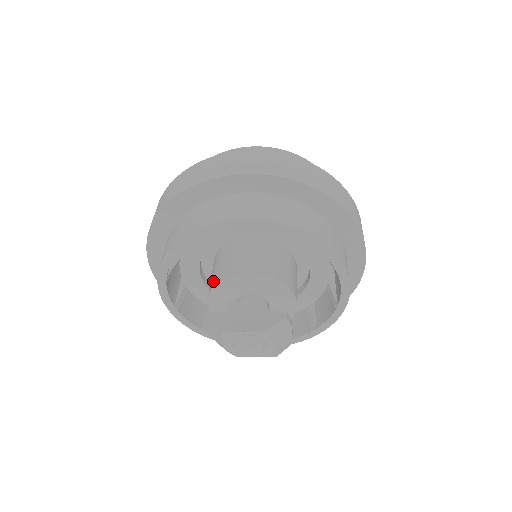
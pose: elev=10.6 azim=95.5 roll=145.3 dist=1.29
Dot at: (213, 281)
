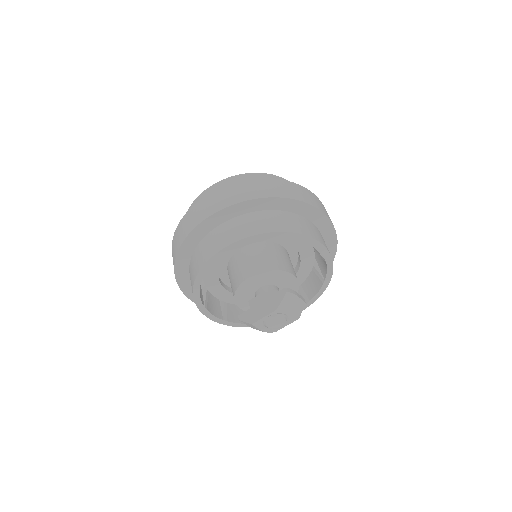
Dot at: (233, 293)
